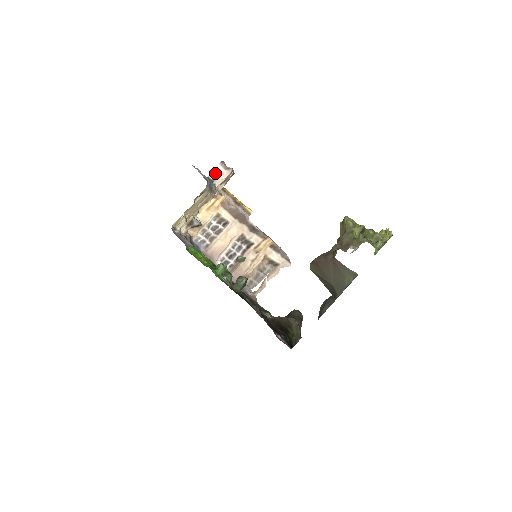
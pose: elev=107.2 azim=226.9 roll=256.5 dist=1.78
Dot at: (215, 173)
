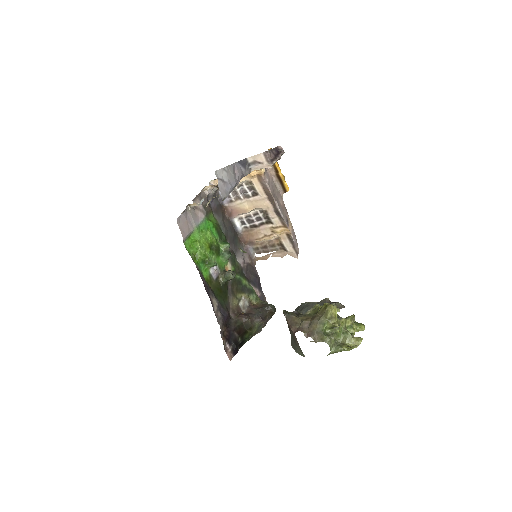
Dot at: (255, 158)
